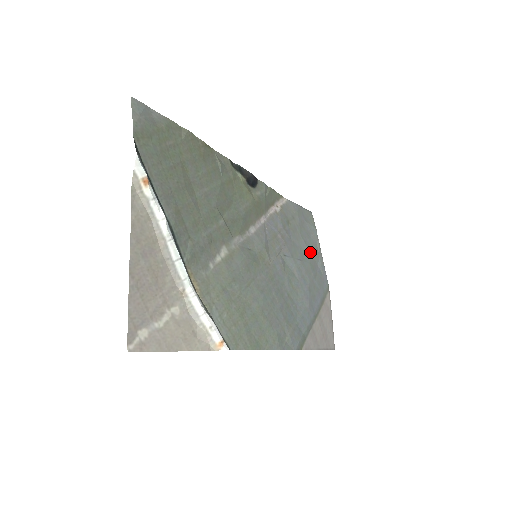
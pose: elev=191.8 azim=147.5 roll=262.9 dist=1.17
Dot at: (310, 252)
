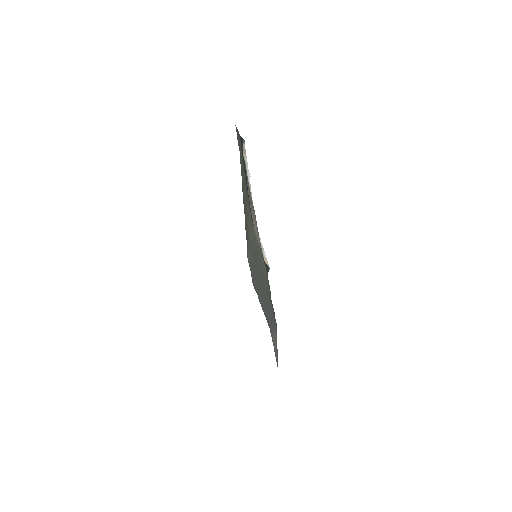
Dot at: (260, 299)
